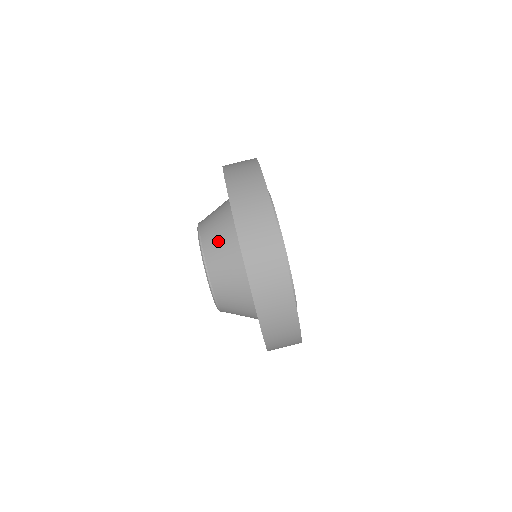
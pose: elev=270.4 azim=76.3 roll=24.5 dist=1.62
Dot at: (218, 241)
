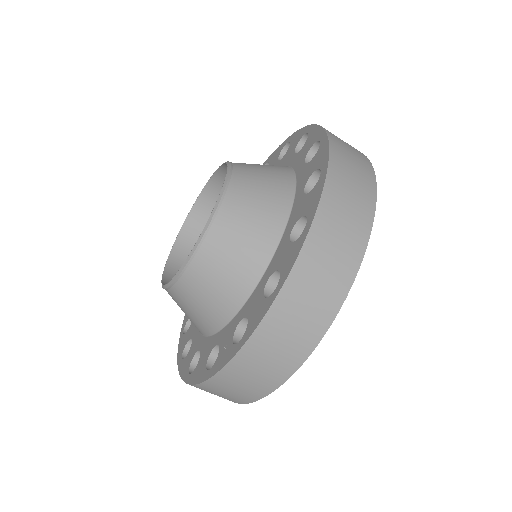
Dot at: (232, 252)
